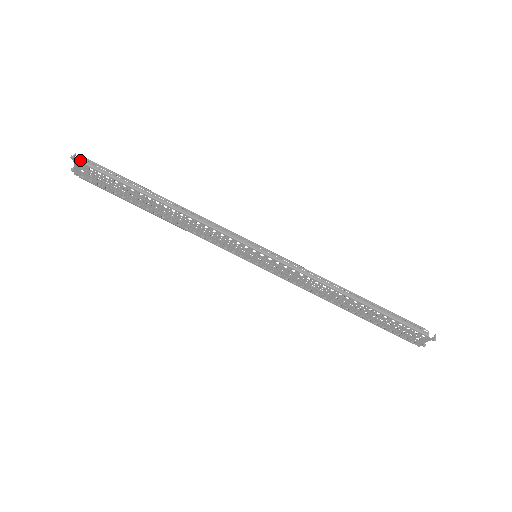
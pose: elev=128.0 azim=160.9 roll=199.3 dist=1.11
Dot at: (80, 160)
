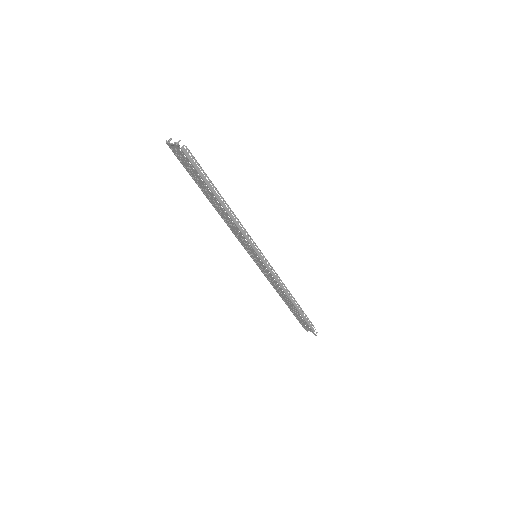
Dot at: (182, 147)
